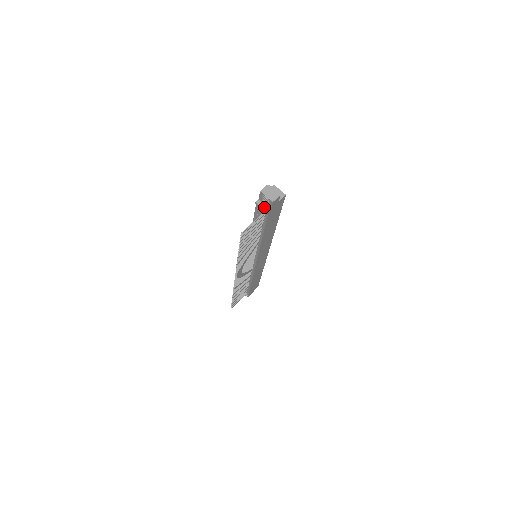
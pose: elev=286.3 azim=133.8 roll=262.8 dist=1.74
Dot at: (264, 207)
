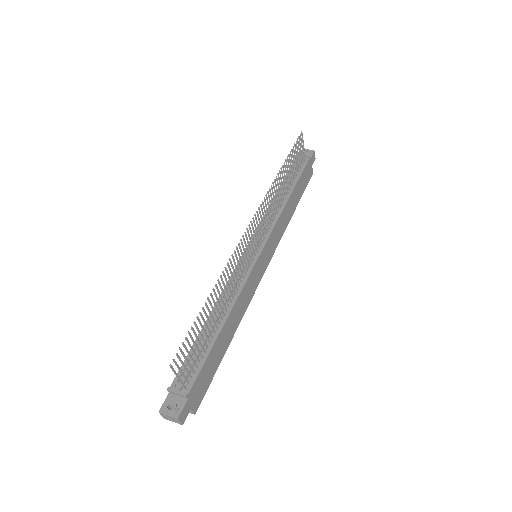
Dot at: occluded
